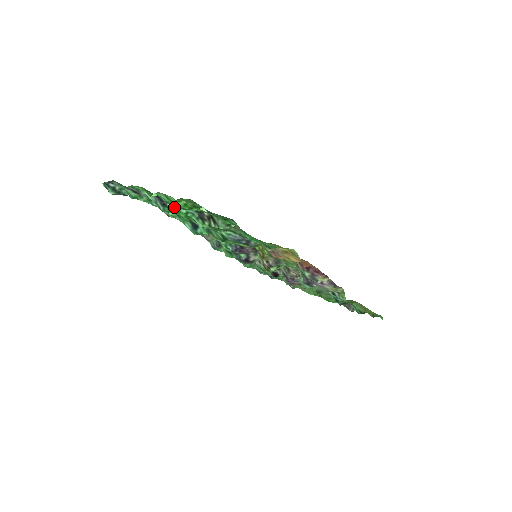
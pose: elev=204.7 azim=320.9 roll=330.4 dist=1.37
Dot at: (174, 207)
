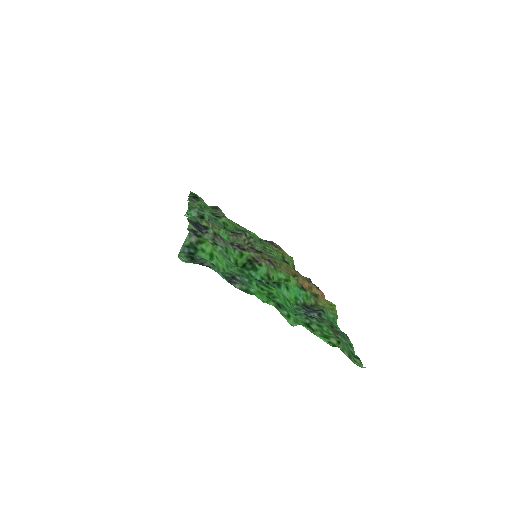
Dot at: (278, 300)
